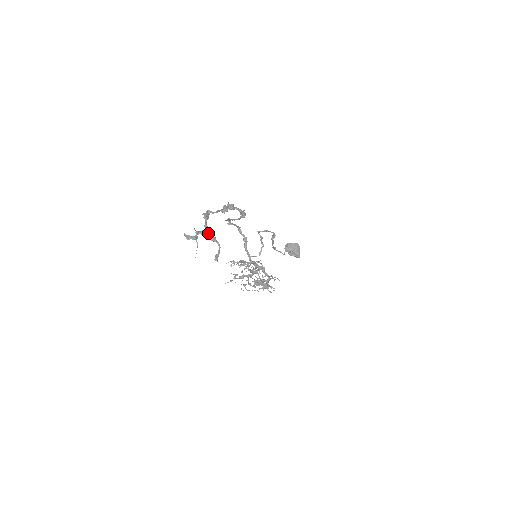
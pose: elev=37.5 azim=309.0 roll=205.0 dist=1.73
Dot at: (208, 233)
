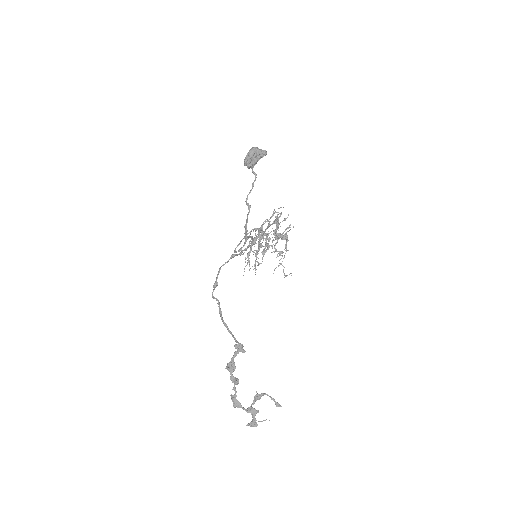
Dot at: (256, 413)
